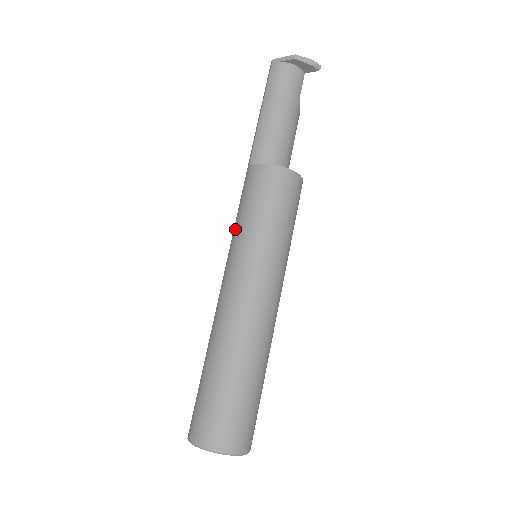
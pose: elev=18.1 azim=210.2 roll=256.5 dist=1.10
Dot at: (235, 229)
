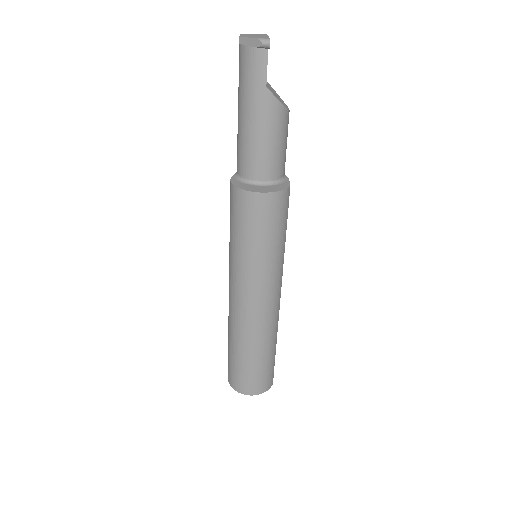
Dot at: occluded
